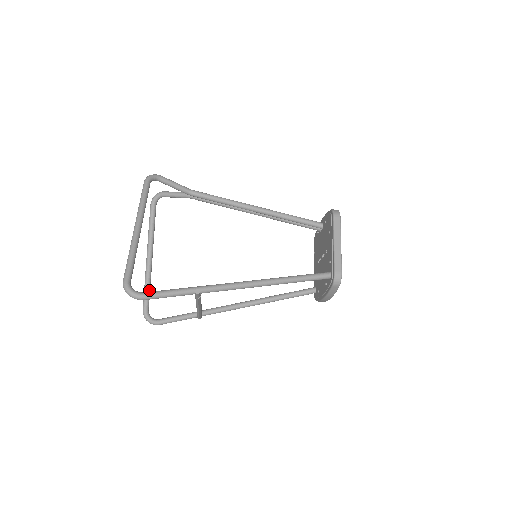
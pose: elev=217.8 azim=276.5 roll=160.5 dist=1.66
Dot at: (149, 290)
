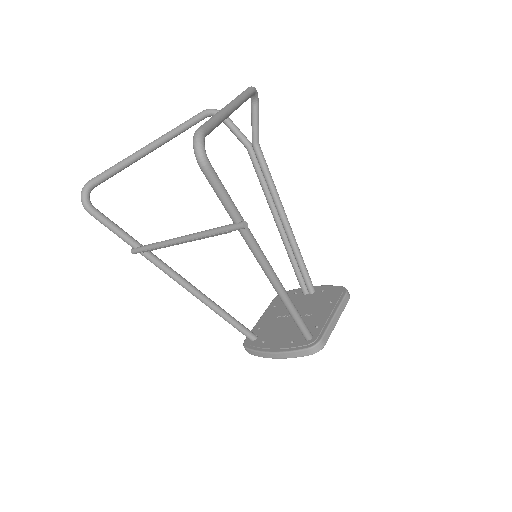
Dot at: (119, 171)
